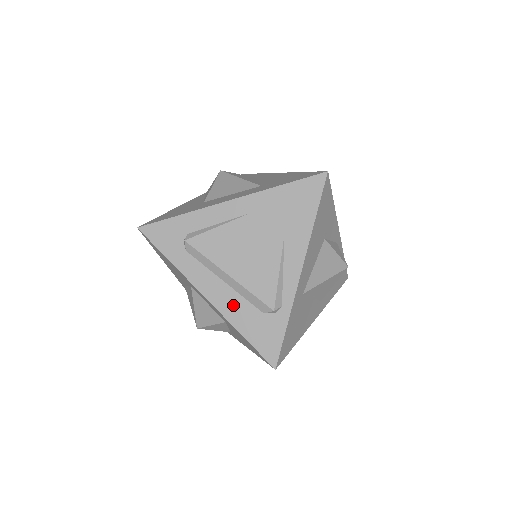
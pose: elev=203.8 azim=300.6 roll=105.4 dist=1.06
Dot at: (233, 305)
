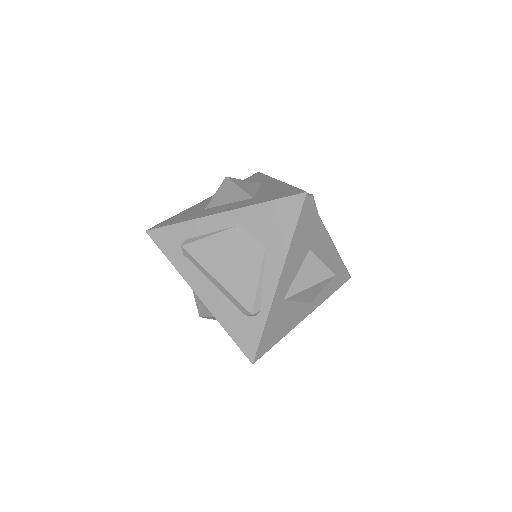
Dot at: (220, 305)
